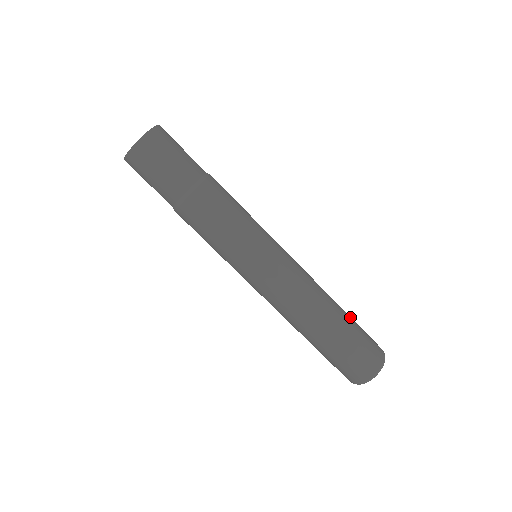
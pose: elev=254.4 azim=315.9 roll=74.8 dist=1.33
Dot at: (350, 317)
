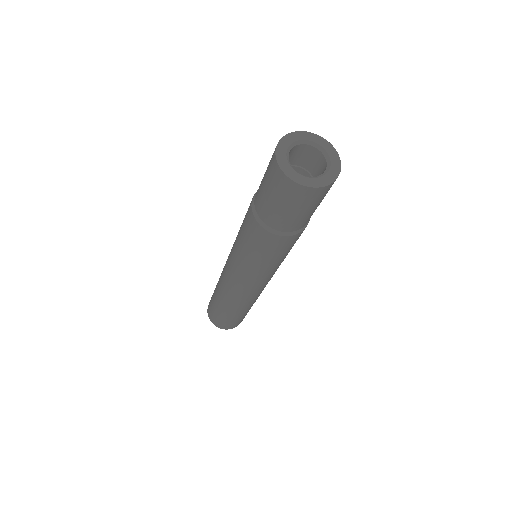
Dot at: occluded
